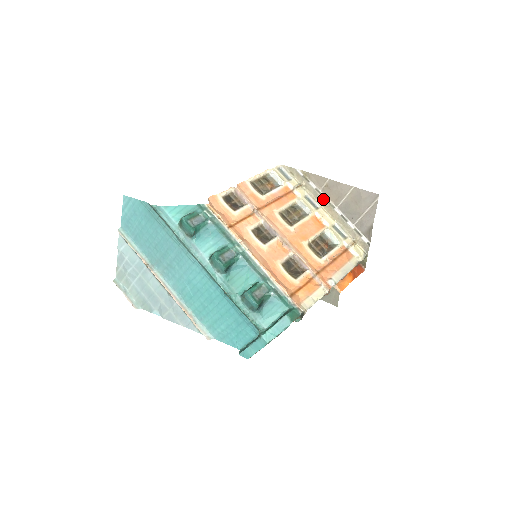
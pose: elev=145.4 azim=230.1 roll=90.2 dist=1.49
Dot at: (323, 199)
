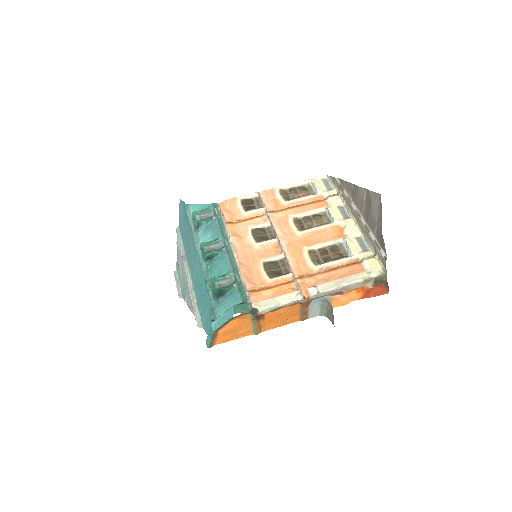
Dot at: (353, 208)
